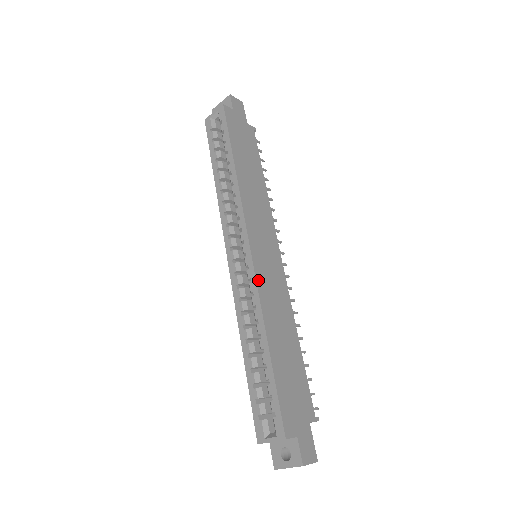
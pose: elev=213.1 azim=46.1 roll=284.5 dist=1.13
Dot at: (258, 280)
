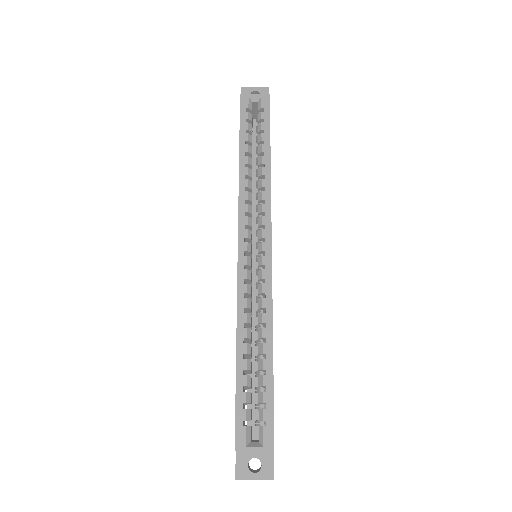
Dot at: occluded
